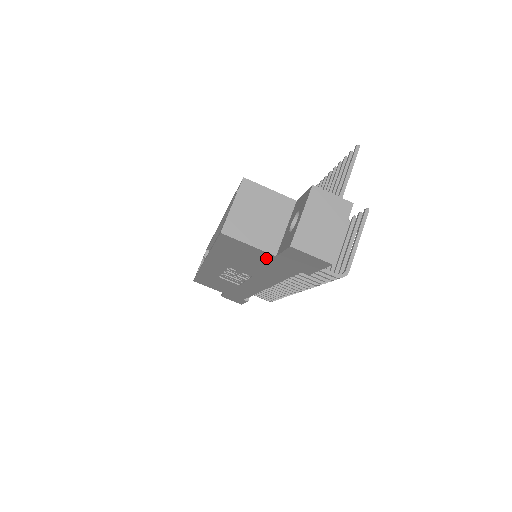
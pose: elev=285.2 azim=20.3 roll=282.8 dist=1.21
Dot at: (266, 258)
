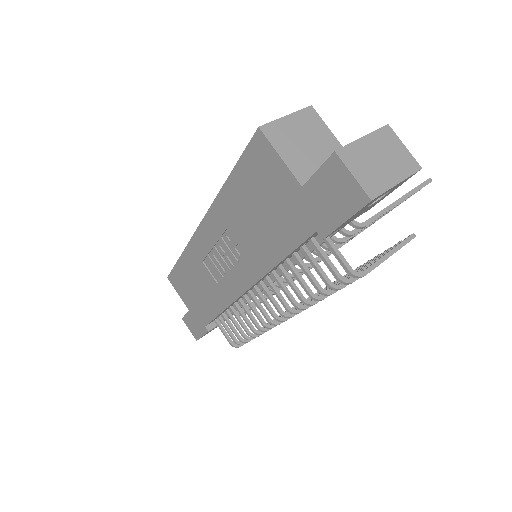
Dot at: (286, 195)
